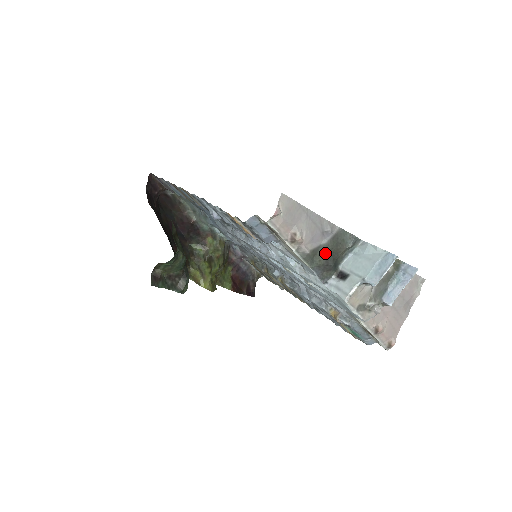
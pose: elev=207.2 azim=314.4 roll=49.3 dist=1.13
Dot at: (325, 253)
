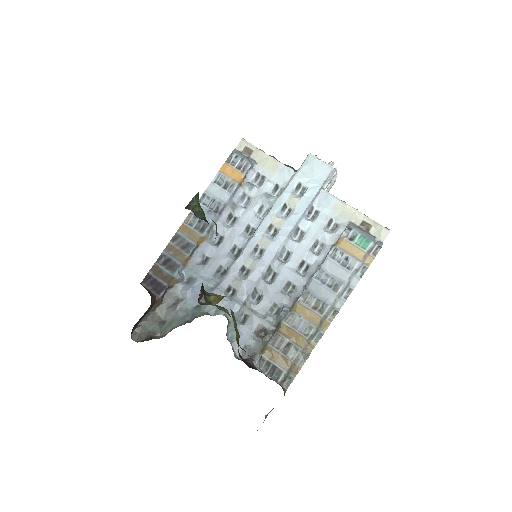
Dot at: occluded
